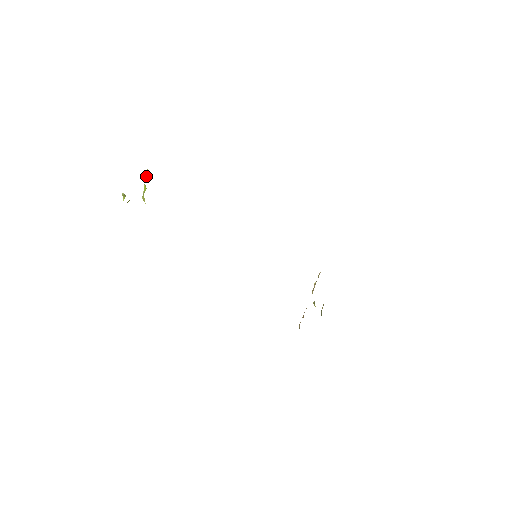
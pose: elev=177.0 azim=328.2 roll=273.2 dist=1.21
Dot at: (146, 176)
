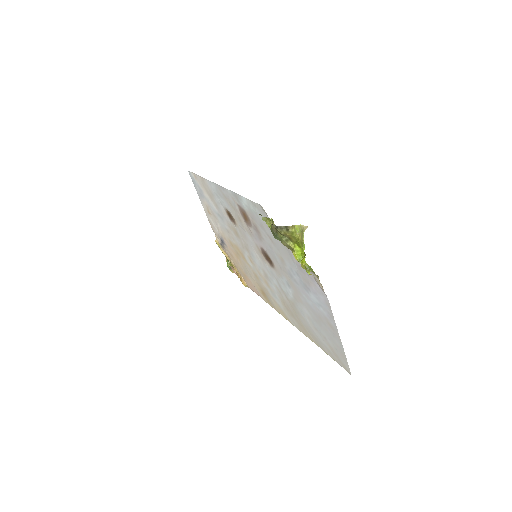
Dot at: (296, 248)
